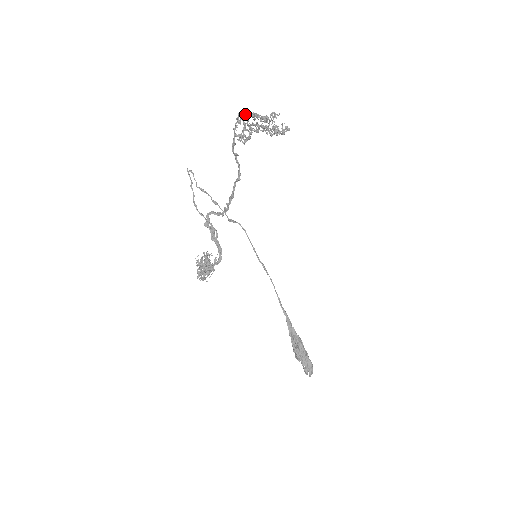
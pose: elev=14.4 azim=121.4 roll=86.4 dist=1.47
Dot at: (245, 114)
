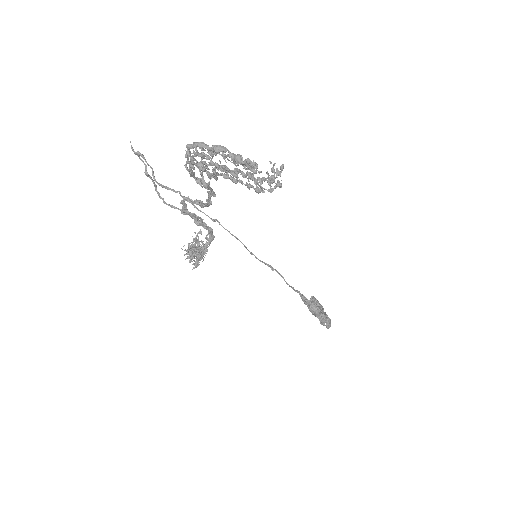
Dot at: occluded
